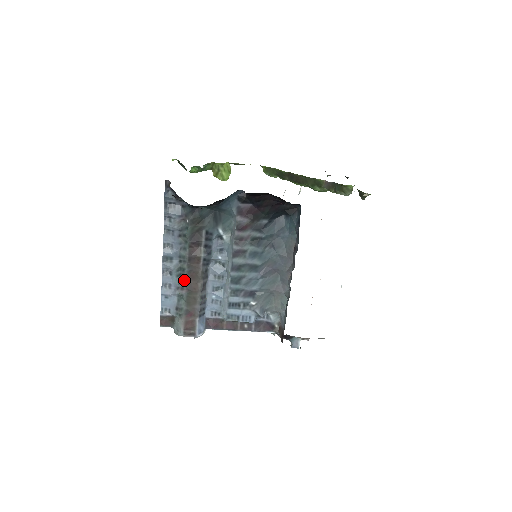
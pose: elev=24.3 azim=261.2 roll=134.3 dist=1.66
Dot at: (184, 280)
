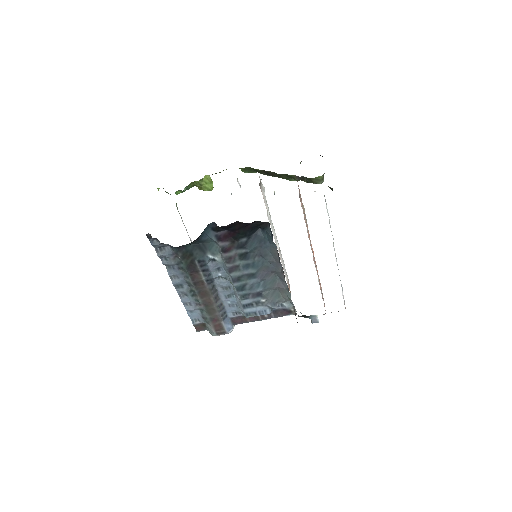
Dot at: (198, 299)
